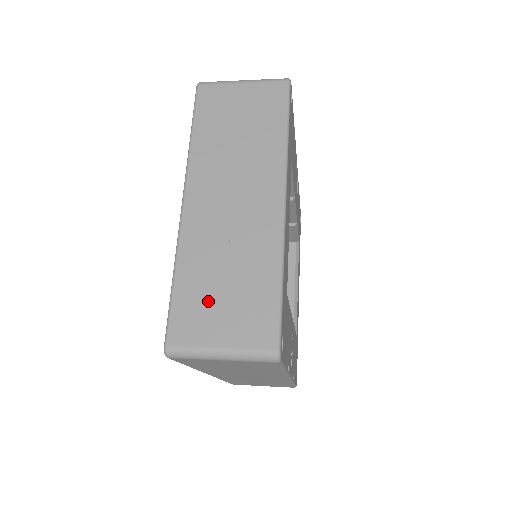
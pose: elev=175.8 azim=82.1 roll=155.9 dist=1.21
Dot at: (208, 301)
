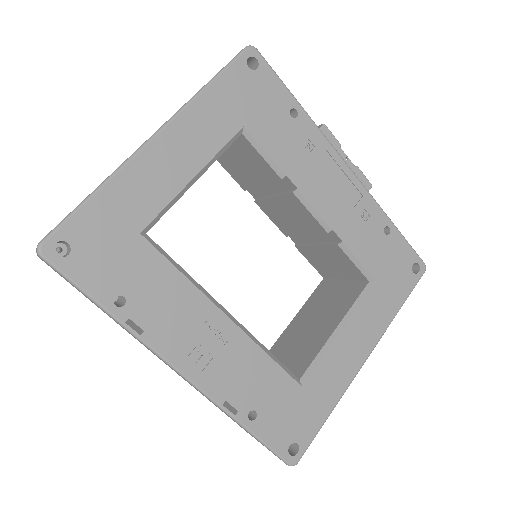
Dot at: occluded
